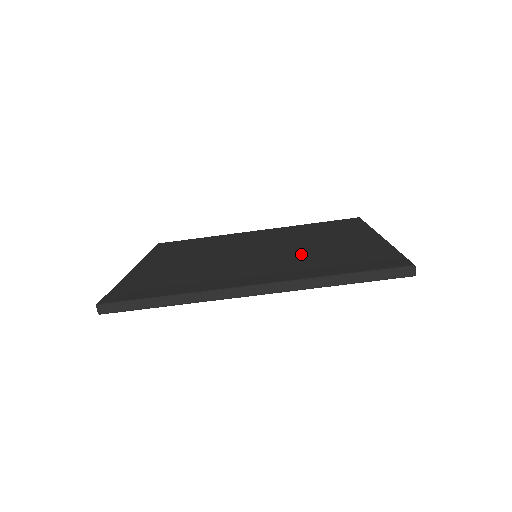
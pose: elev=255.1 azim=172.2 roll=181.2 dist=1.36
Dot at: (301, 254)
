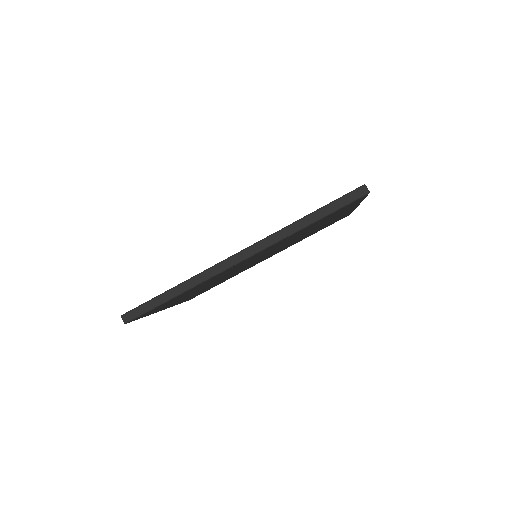
Dot at: occluded
